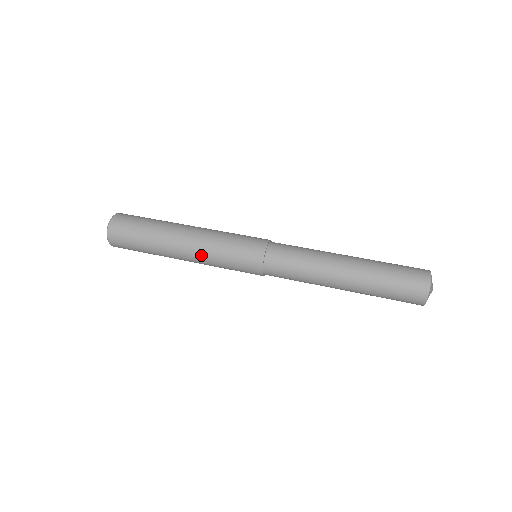
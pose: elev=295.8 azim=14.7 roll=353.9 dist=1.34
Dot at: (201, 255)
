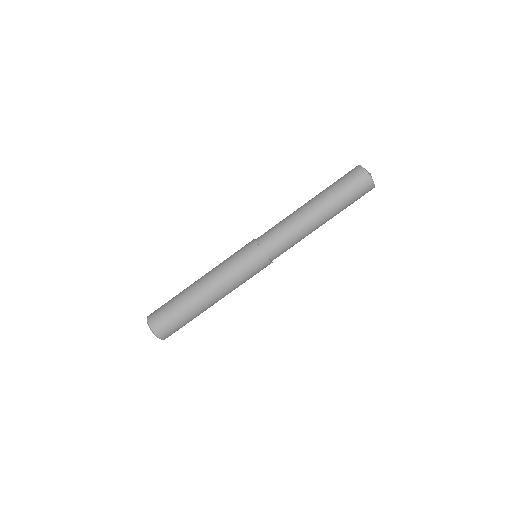
Dot at: (225, 288)
